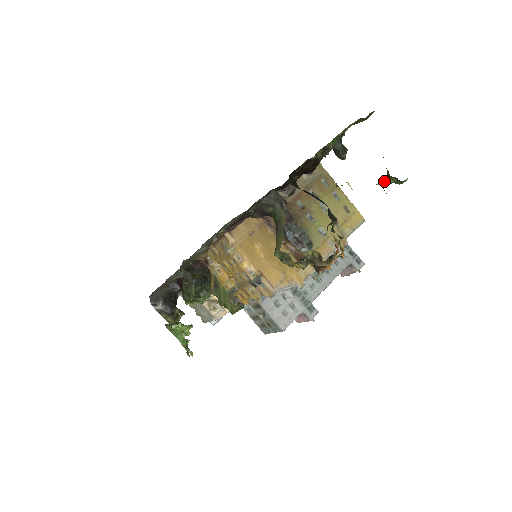
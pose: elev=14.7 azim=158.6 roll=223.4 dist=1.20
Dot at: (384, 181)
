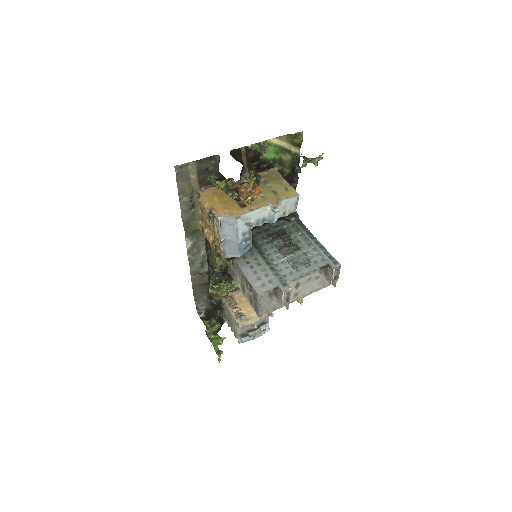
Dot at: (303, 163)
